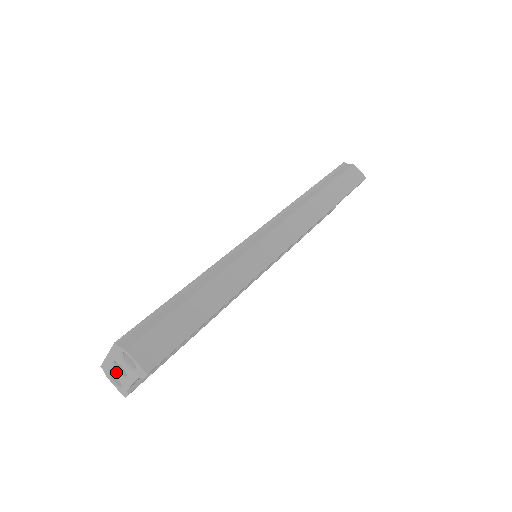
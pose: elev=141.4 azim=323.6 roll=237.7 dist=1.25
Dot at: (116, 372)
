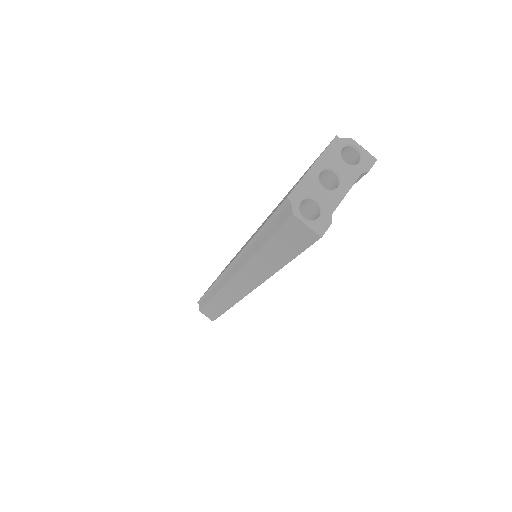
Dot at: (321, 188)
